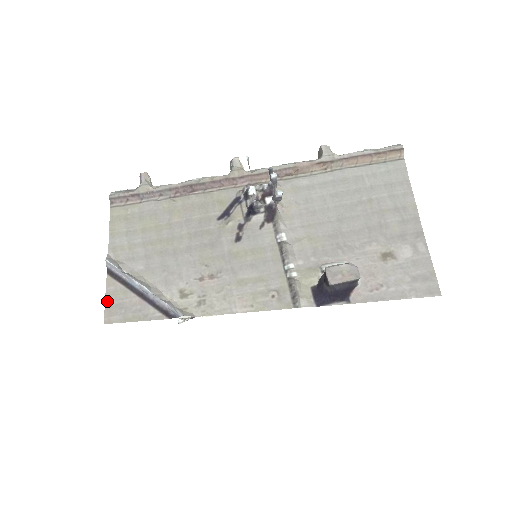
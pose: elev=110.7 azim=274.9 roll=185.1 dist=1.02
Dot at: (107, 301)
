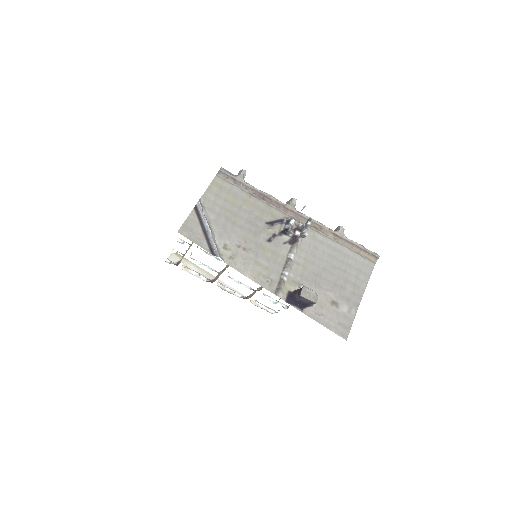
Dot at: (186, 222)
